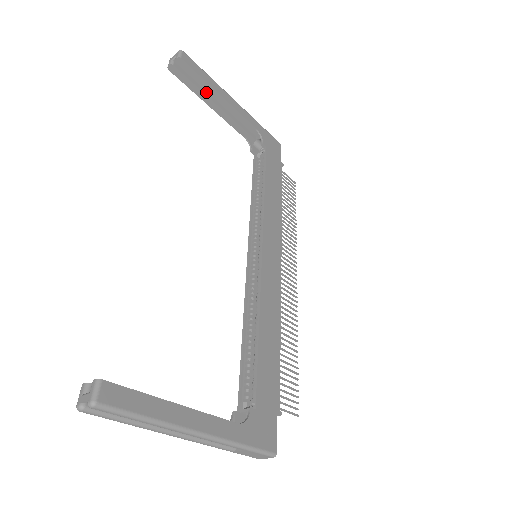
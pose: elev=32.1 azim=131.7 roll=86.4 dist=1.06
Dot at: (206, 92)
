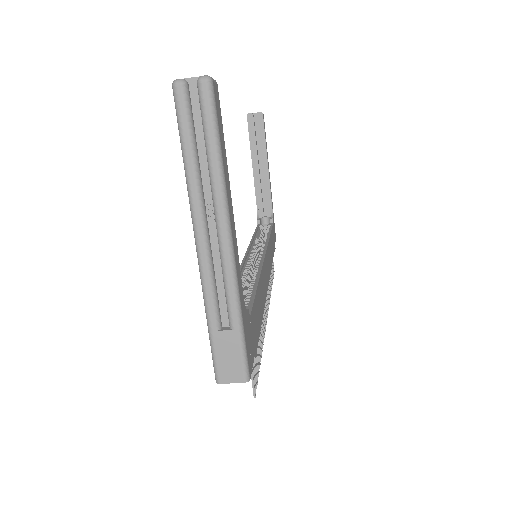
Dot at: (257, 152)
